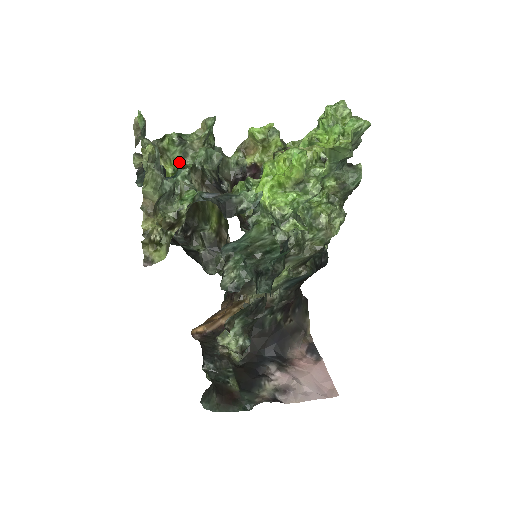
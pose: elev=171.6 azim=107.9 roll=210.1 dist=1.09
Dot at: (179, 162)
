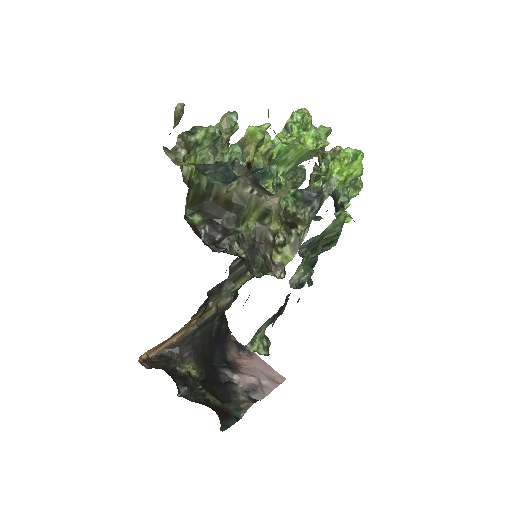
Dot at: (207, 159)
